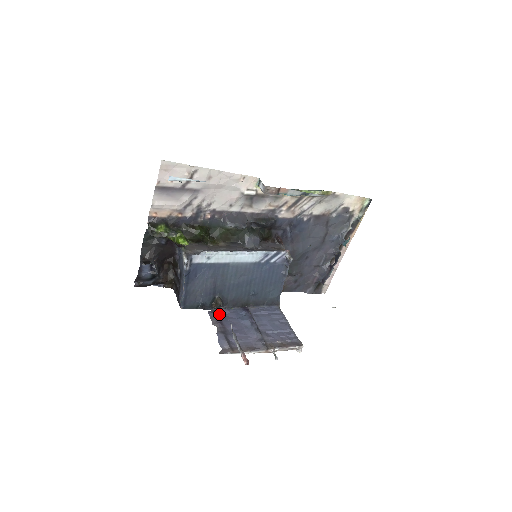
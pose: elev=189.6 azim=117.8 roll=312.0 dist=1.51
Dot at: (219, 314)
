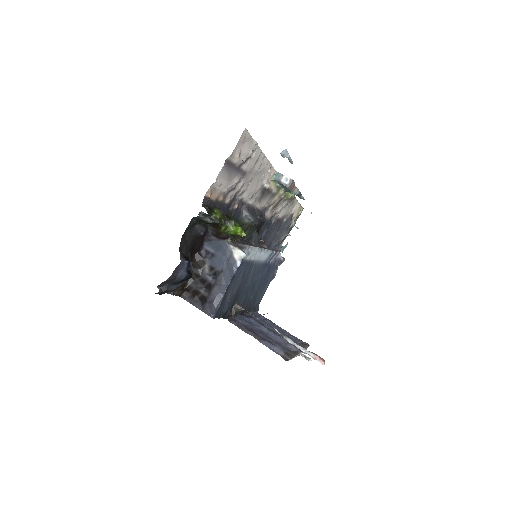
Dot at: (239, 322)
